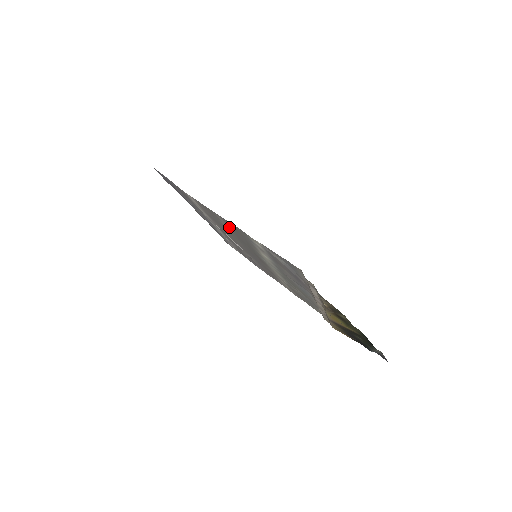
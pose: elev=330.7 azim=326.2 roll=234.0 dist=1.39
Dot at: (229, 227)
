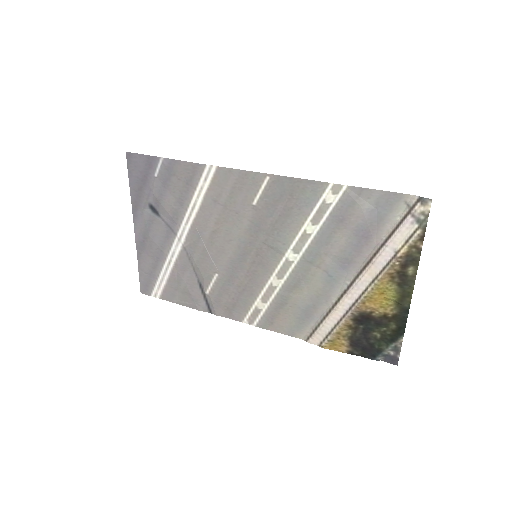
Dot at: (264, 200)
